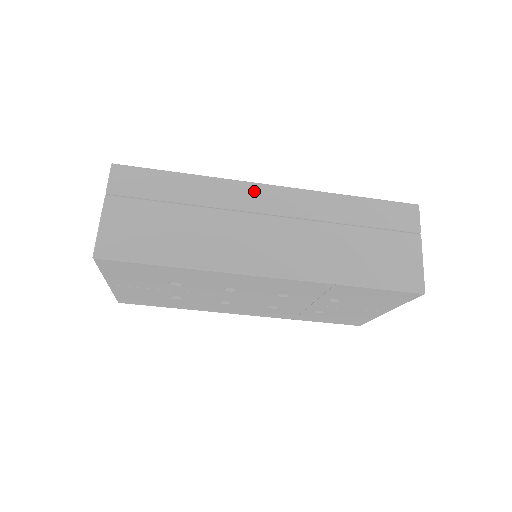
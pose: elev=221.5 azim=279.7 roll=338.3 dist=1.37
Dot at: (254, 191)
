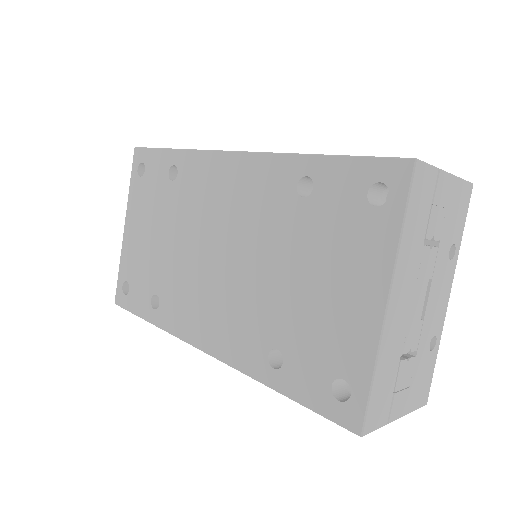
Dot at: occluded
